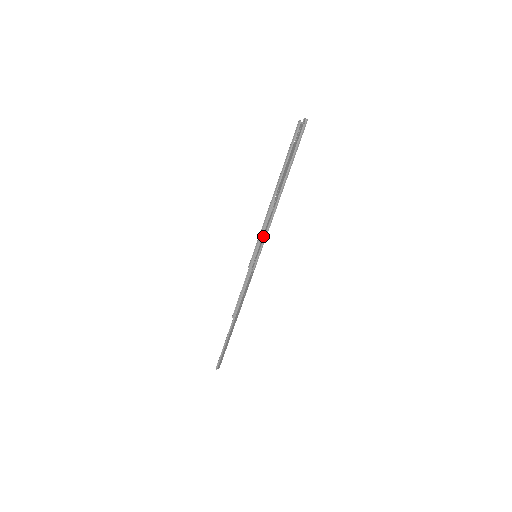
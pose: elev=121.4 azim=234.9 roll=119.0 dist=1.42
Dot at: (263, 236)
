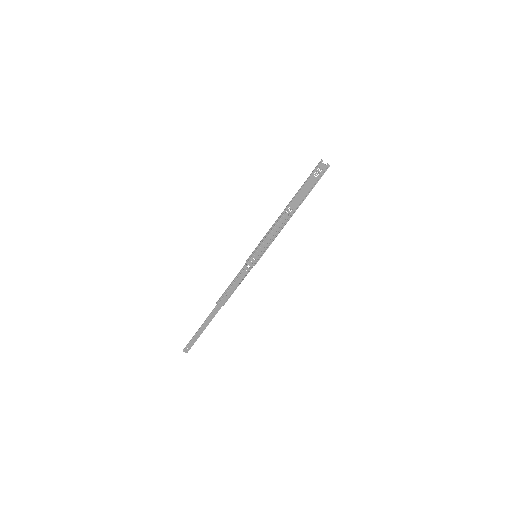
Dot at: (268, 241)
